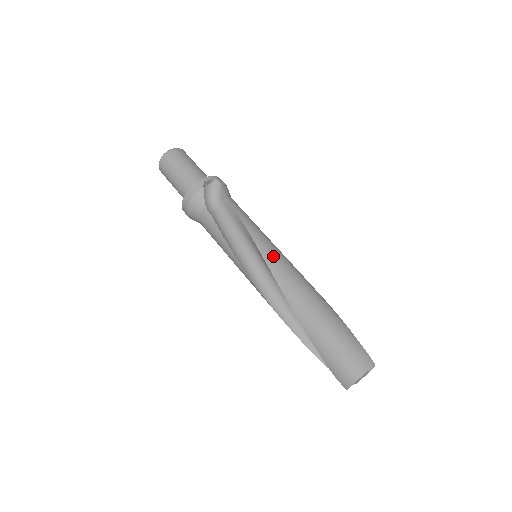
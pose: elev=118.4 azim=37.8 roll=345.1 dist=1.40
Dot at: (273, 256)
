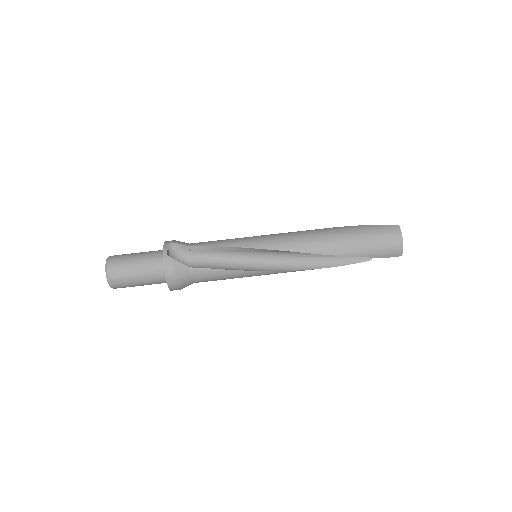
Dot at: (273, 242)
